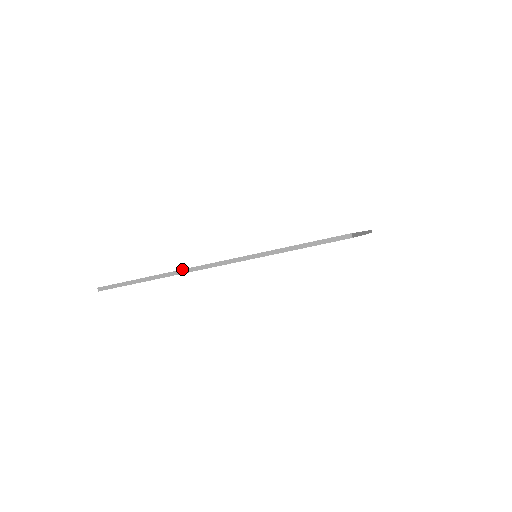
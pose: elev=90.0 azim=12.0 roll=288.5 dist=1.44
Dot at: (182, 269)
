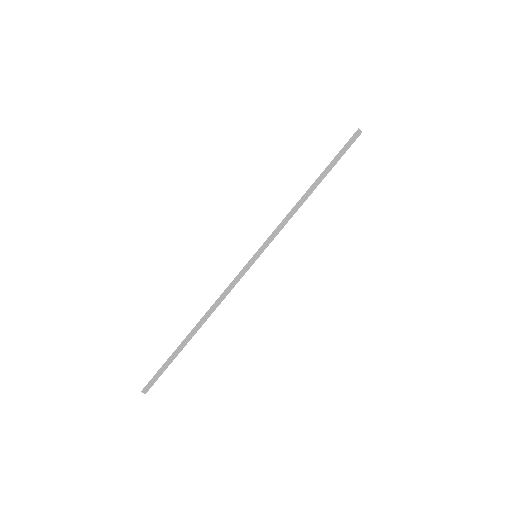
Dot at: occluded
